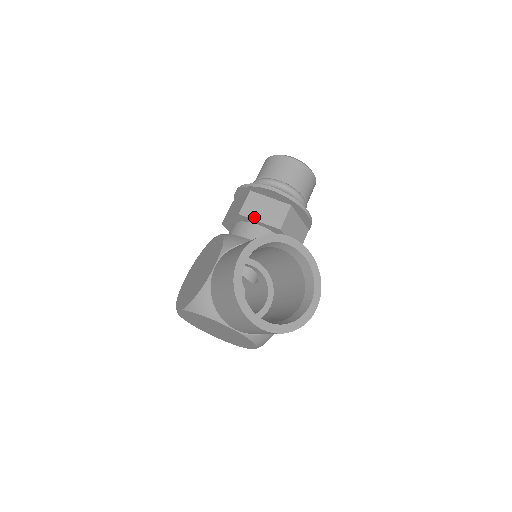
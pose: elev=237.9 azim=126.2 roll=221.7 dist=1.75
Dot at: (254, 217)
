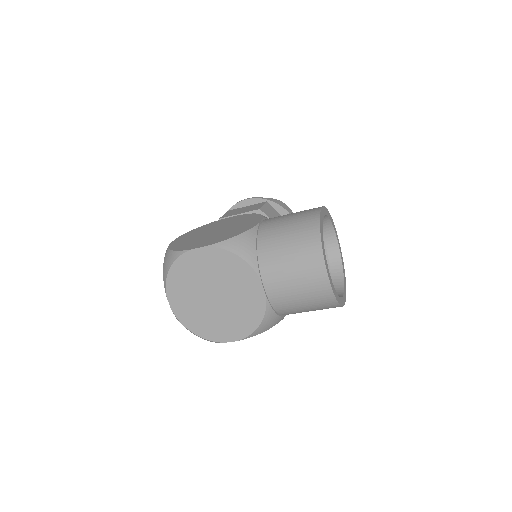
Dot at: occluded
